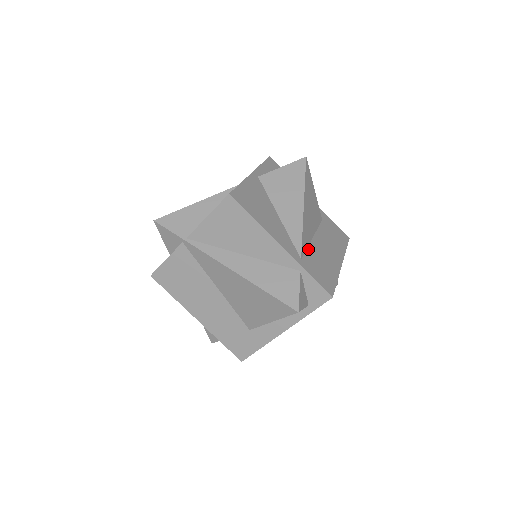
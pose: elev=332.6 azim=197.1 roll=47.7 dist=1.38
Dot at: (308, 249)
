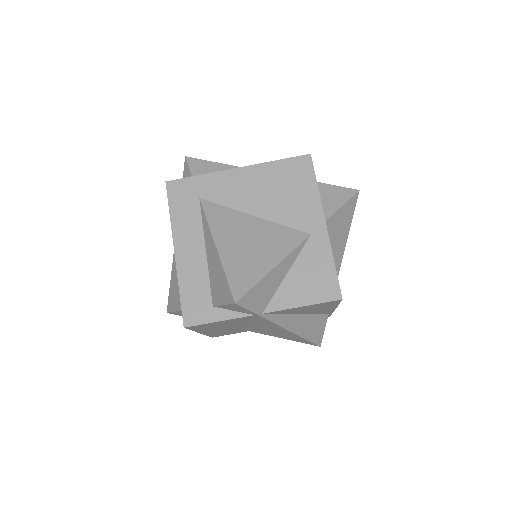
Dot at: occluded
